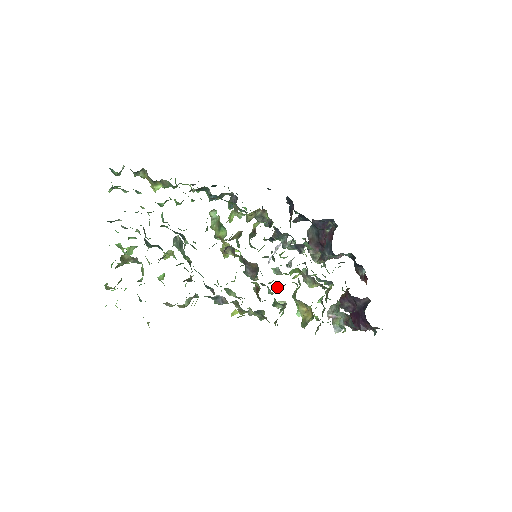
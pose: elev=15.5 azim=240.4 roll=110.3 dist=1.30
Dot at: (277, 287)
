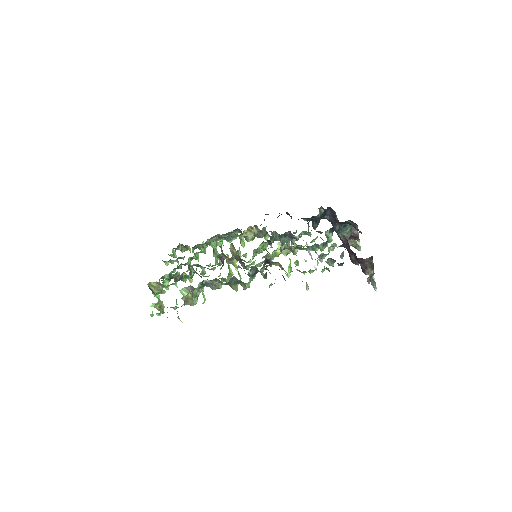
Dot at: (270, 266)
